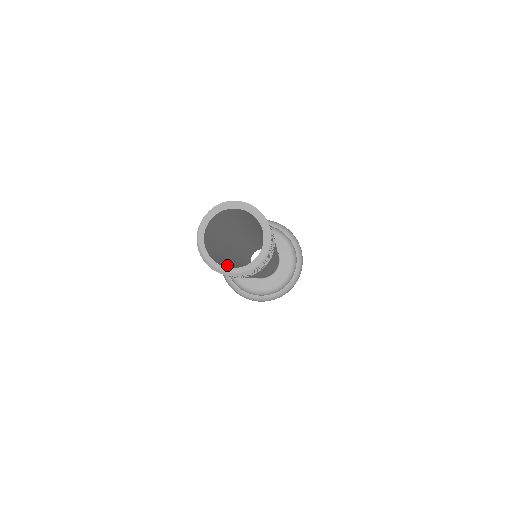
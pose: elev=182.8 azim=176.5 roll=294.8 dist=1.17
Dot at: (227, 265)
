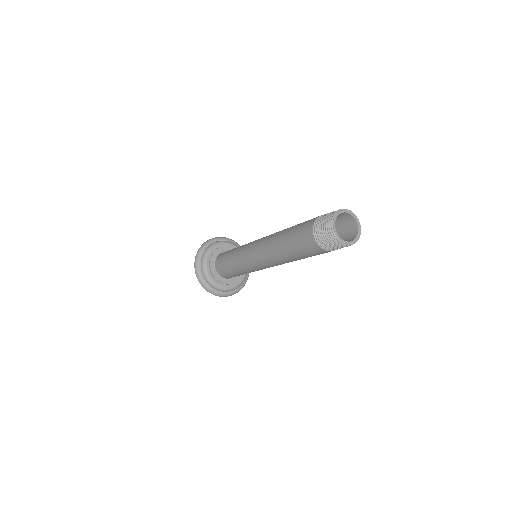
Dot at: occluded
